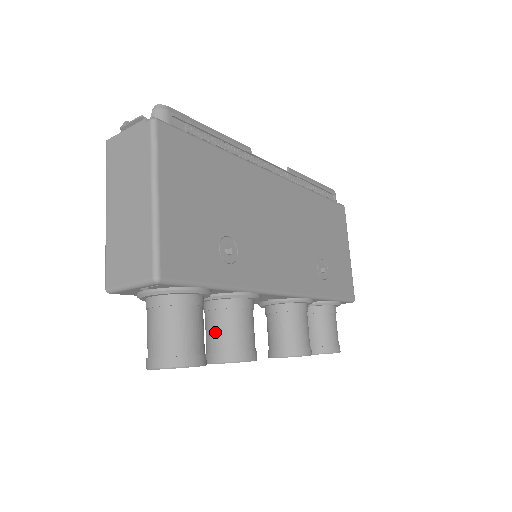
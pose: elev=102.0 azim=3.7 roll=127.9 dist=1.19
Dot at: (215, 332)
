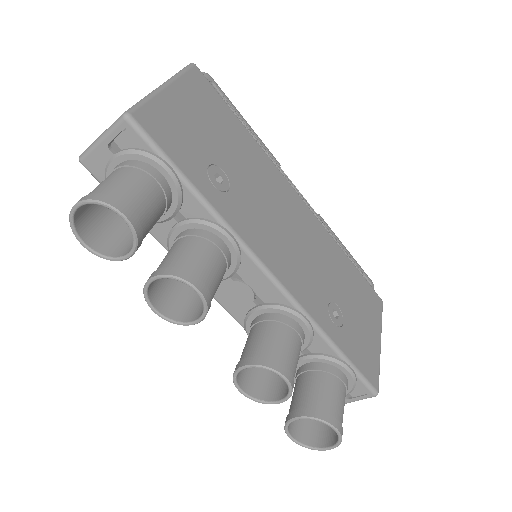
Dot at: (170, 254)
